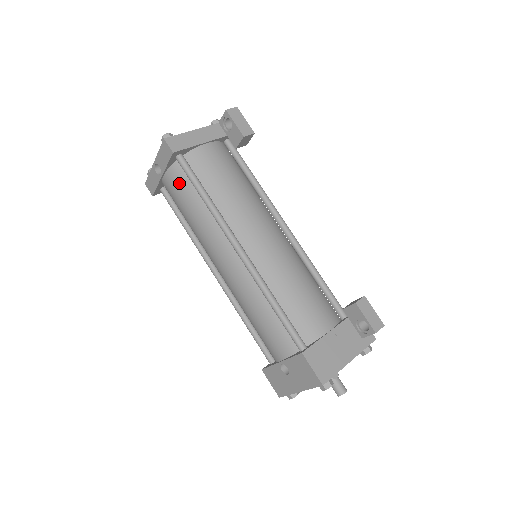
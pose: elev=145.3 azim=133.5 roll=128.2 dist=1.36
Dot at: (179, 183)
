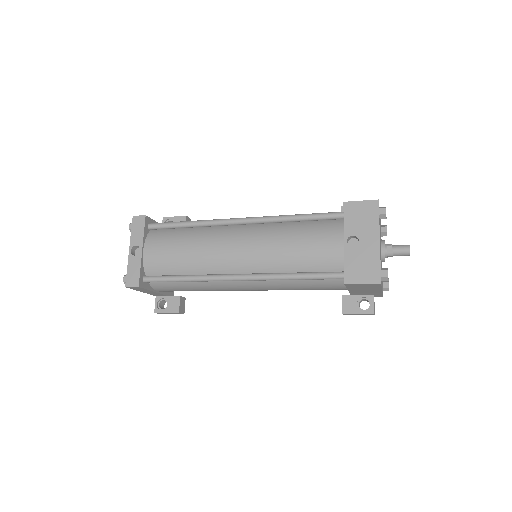
Dot at: (161, 239)
